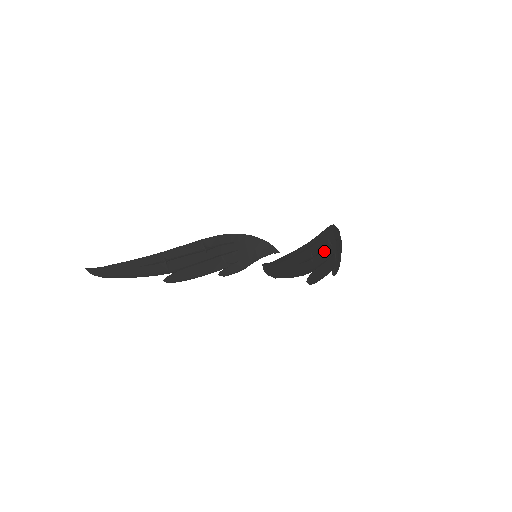
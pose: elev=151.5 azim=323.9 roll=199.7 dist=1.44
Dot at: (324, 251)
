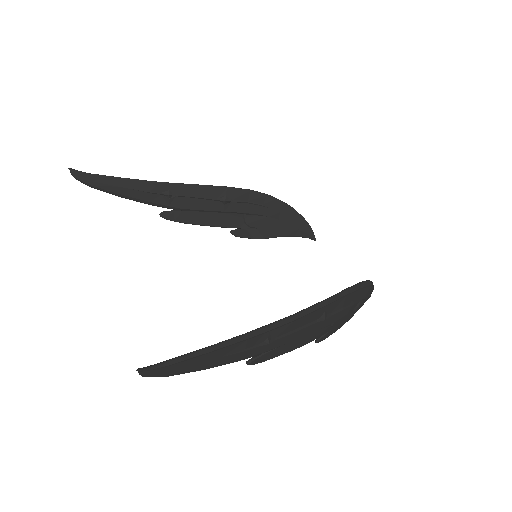
Dot at: (304, 328)
